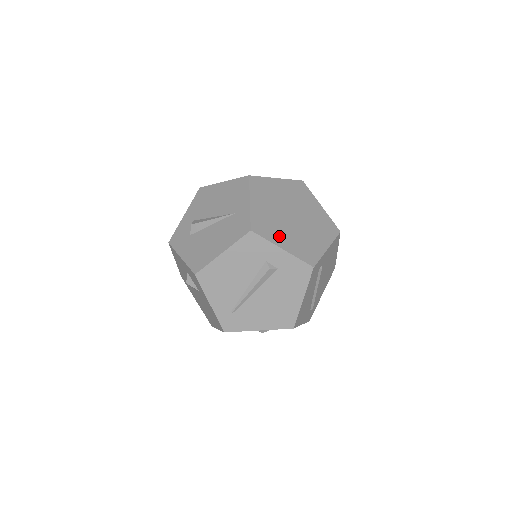
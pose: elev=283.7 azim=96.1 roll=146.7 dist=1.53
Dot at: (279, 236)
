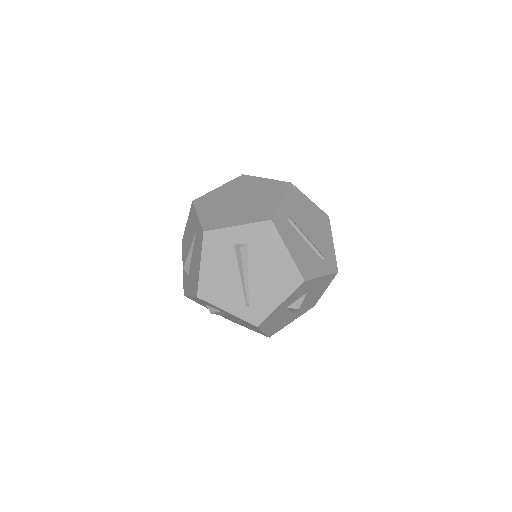
Dot at: (231, 220)
